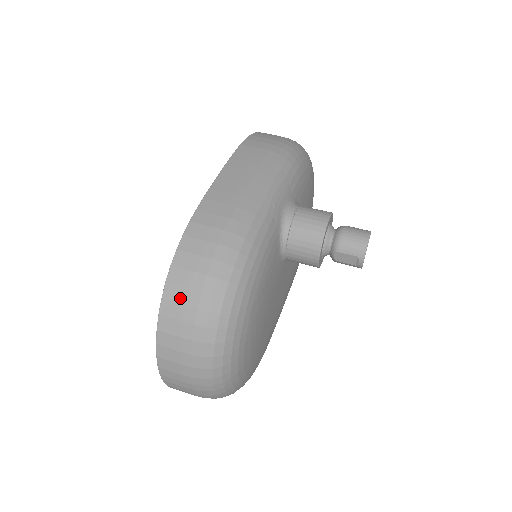
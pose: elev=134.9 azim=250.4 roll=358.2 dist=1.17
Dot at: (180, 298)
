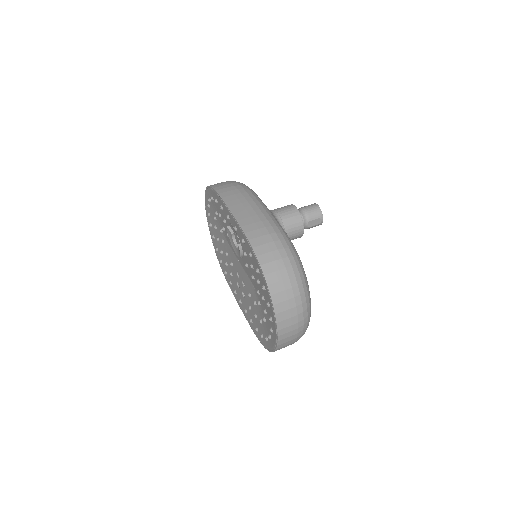
Dot at: (277, 278)
